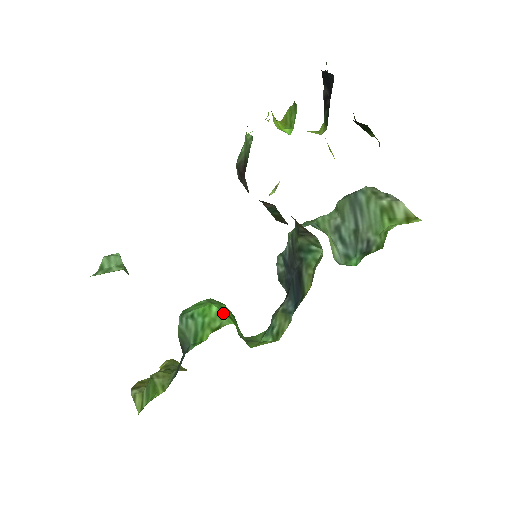
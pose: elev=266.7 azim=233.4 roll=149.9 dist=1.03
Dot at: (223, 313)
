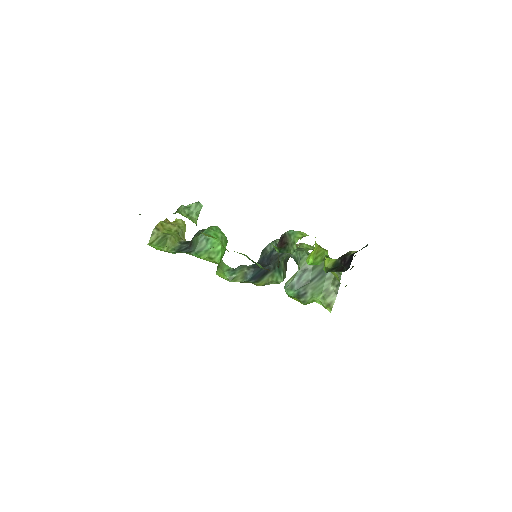
Dot at: (220, 253)
